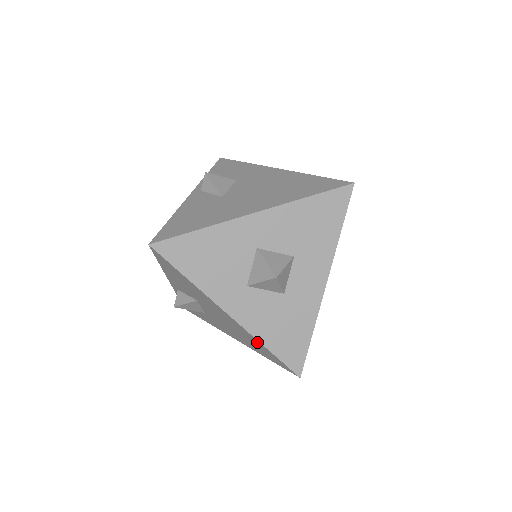
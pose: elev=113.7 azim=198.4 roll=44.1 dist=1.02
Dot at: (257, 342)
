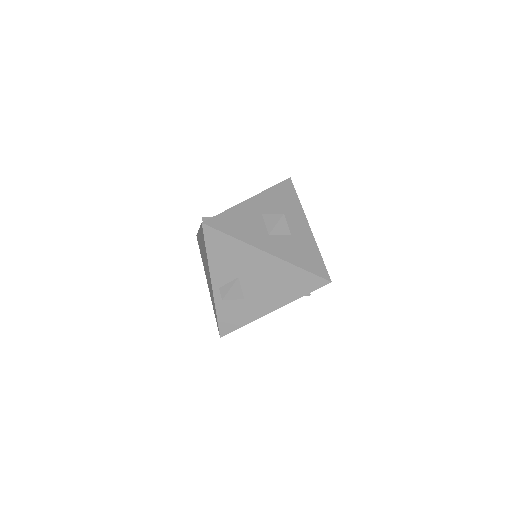
Dot at: (293, 270)
